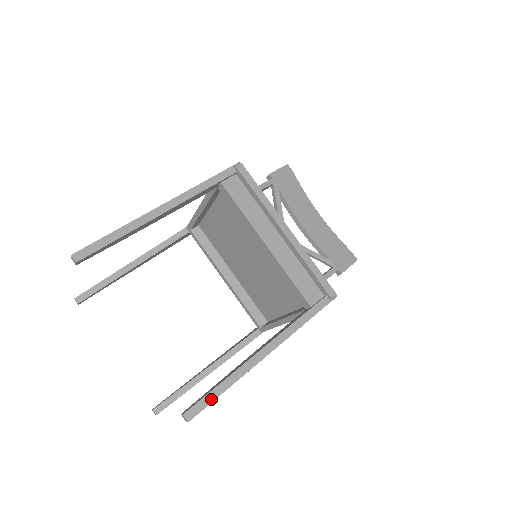
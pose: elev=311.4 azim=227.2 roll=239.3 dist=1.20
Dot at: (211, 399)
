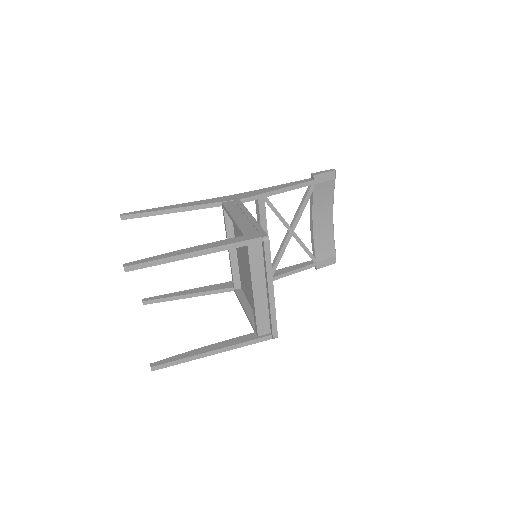
Dot at: (170, 365)
